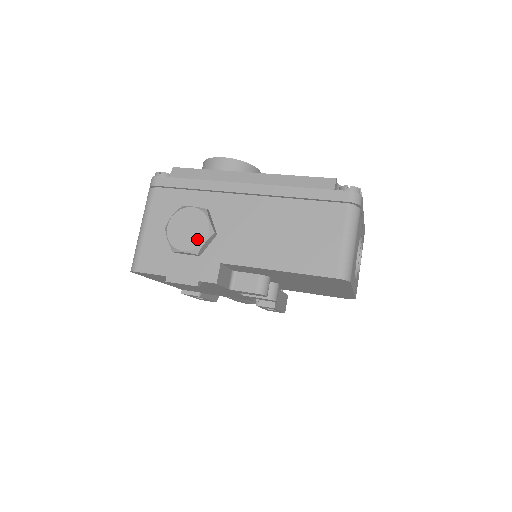
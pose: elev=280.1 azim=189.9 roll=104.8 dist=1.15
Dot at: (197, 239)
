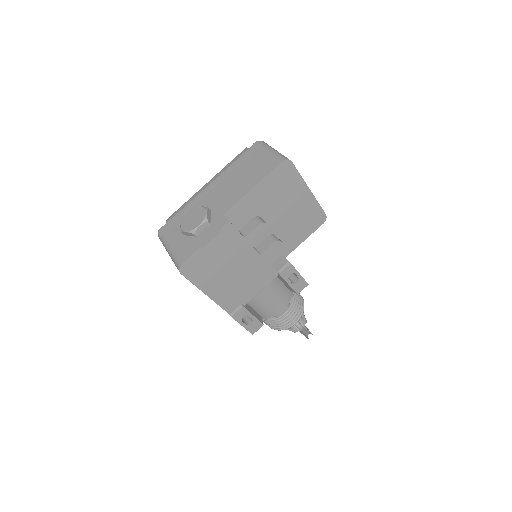
Dot at: (201, 216)
